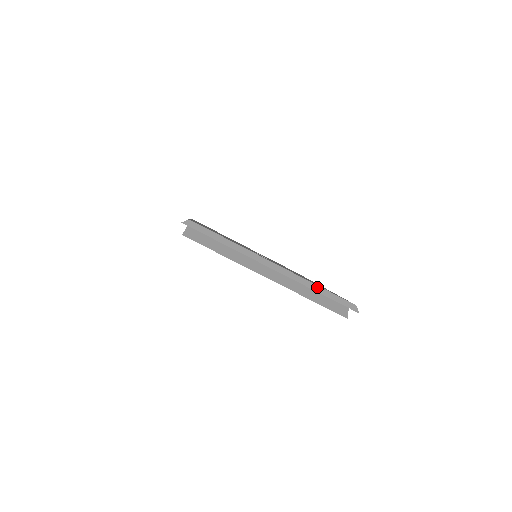
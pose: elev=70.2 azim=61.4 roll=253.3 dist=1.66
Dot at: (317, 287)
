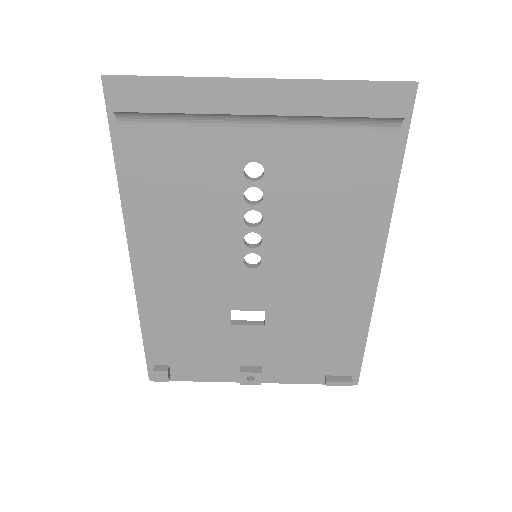
Dot at: (335, 84)
